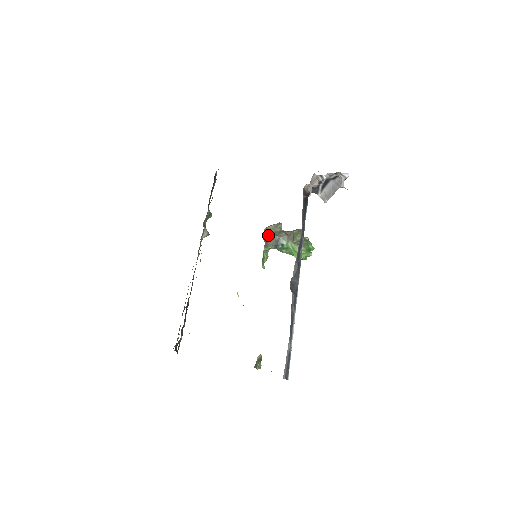
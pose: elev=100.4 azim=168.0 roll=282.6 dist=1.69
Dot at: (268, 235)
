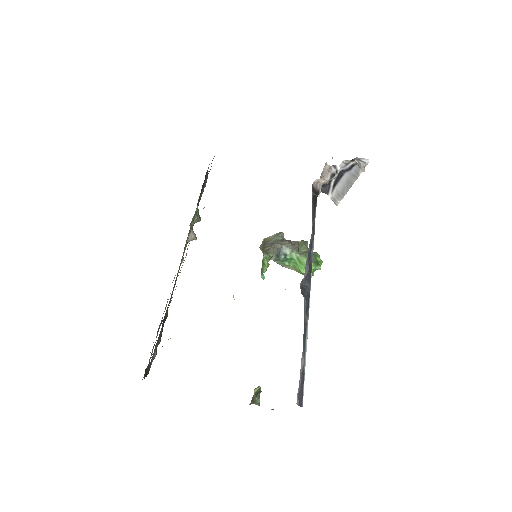
Dot at: (268, 244)
